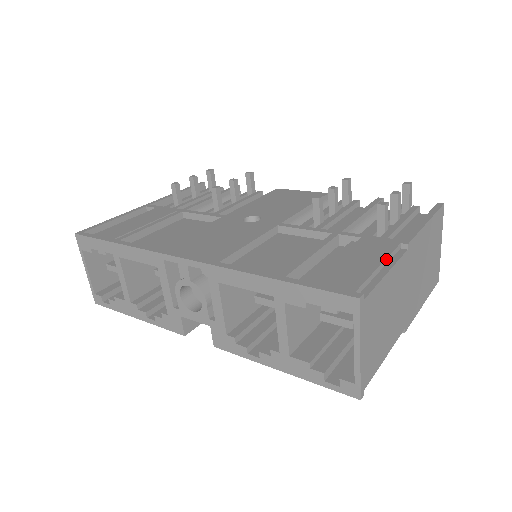
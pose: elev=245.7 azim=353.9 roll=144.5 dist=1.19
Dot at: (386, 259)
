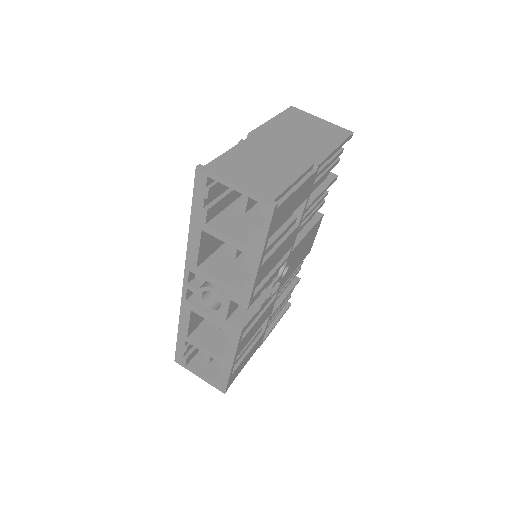
Dot at: occluded
